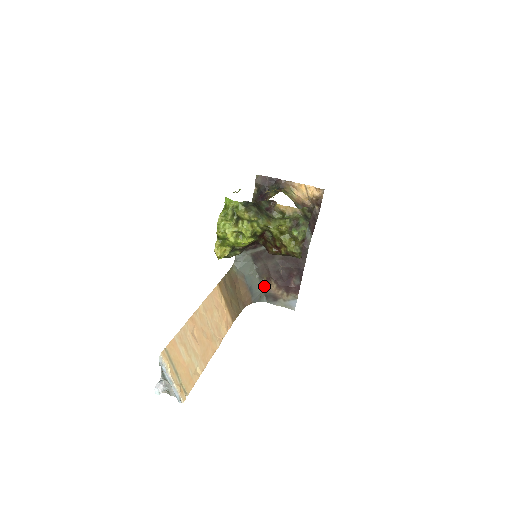
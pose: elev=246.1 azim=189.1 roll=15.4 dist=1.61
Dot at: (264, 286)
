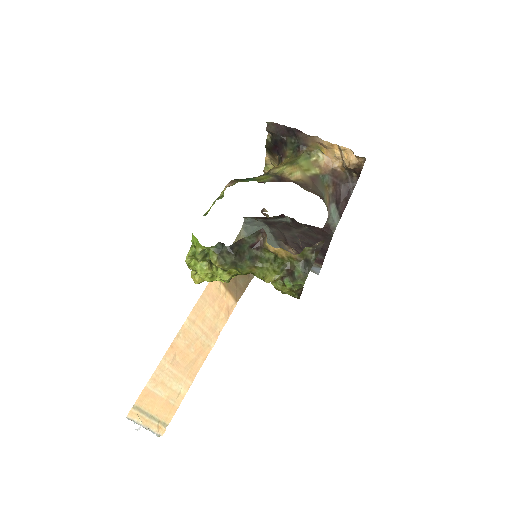
Dot at: (282, 247)
